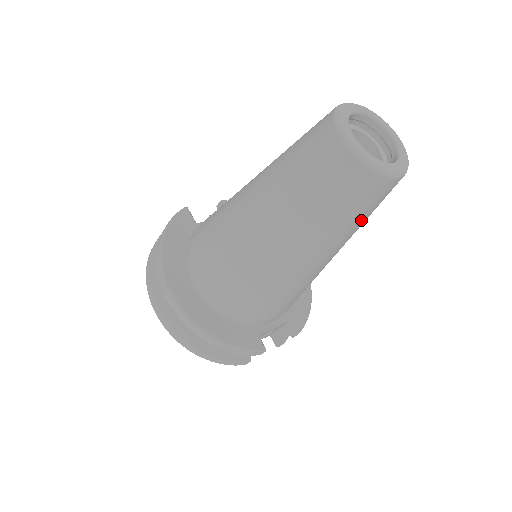
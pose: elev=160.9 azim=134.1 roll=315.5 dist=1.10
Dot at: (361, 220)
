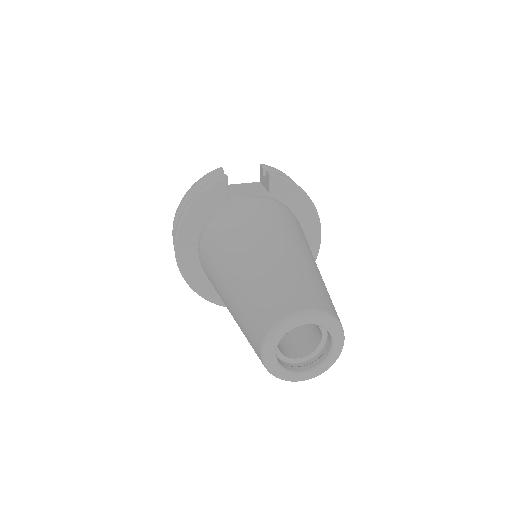
Dot at: occluded
